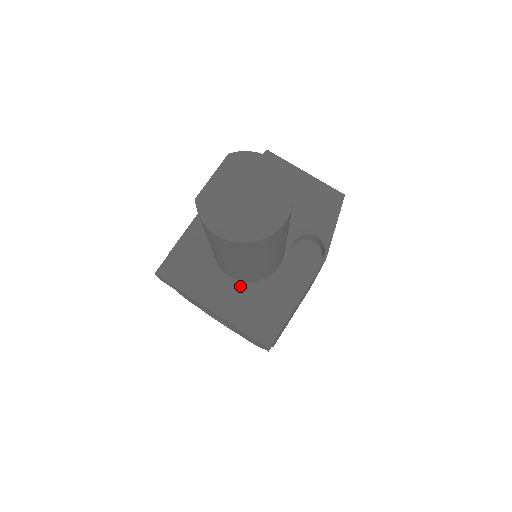
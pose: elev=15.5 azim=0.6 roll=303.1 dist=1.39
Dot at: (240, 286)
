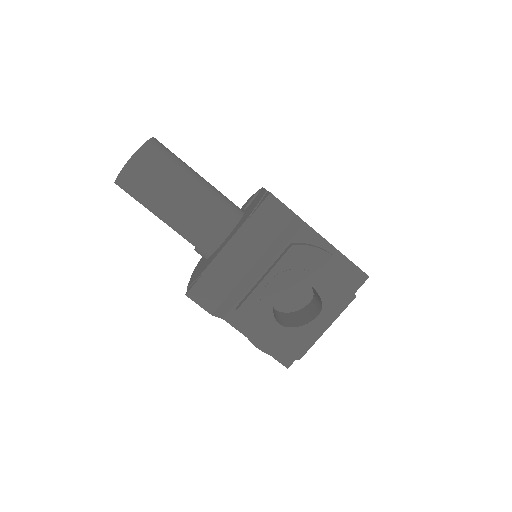
Dot at: occluded
